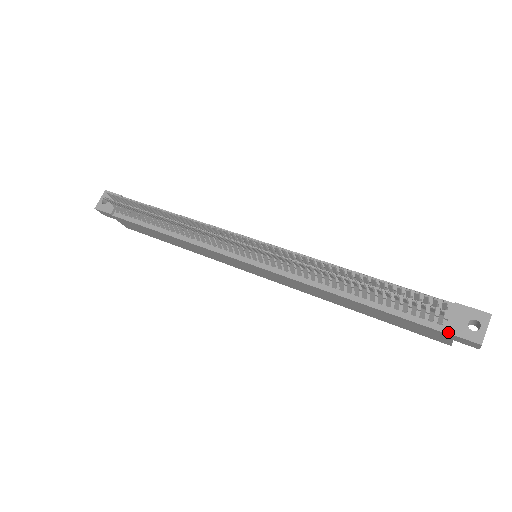
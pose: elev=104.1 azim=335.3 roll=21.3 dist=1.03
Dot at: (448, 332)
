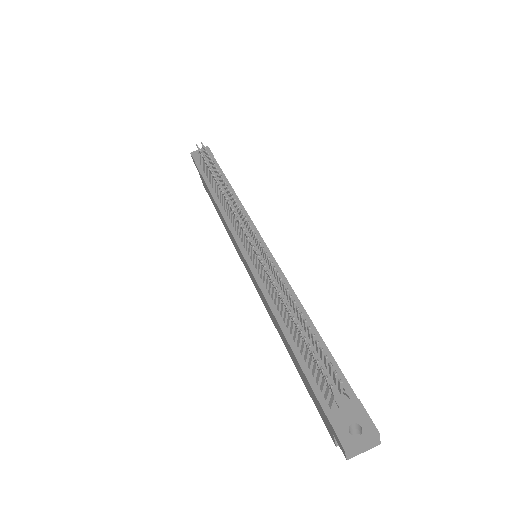
Dot at: (328, 417)
